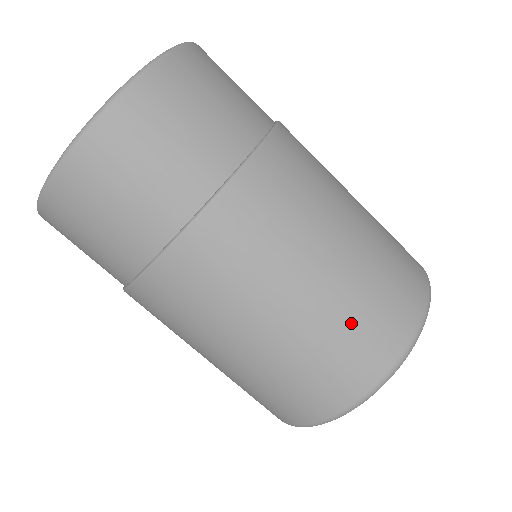
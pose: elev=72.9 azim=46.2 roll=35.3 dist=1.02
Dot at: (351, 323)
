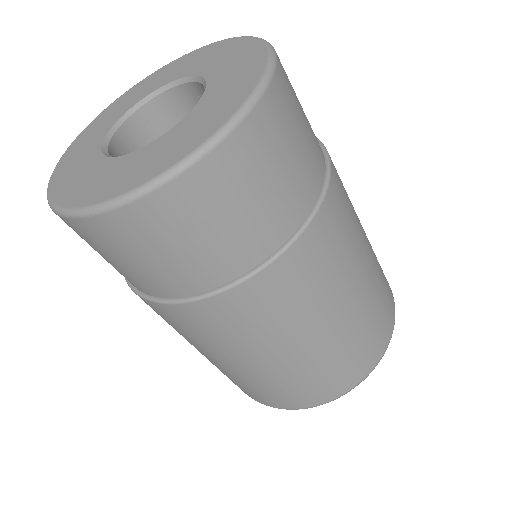
Dot at: (319, 372)
